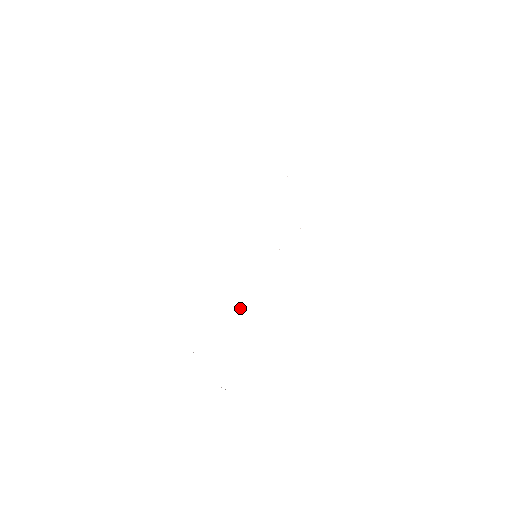
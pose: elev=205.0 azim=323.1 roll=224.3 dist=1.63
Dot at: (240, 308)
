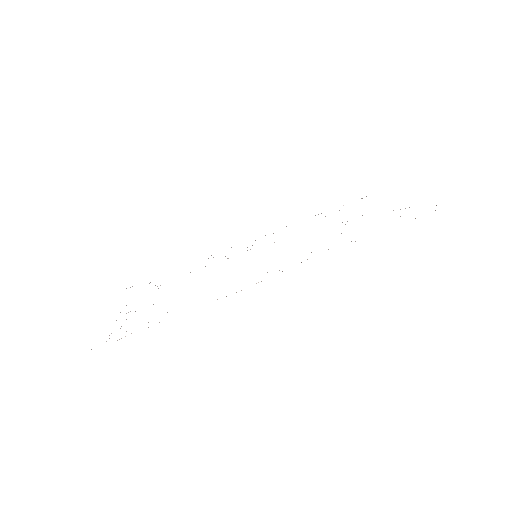
Dot at: occluded
